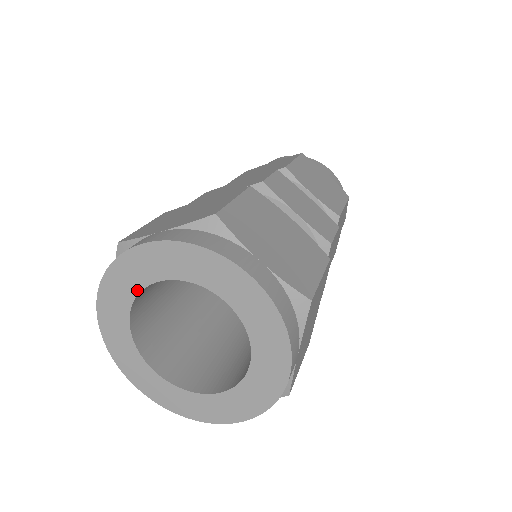
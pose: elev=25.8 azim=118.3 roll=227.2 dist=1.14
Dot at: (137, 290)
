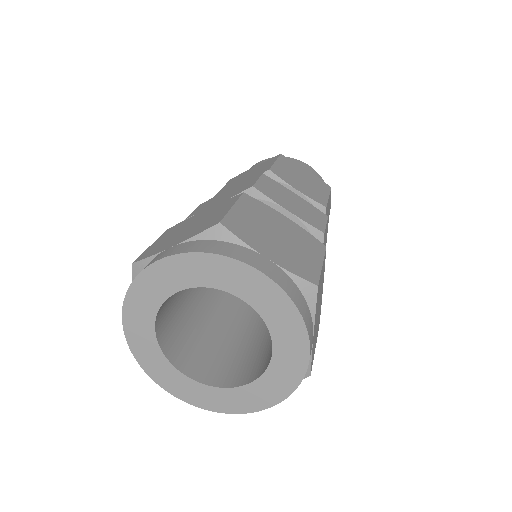
Dot at: (159, 303)
